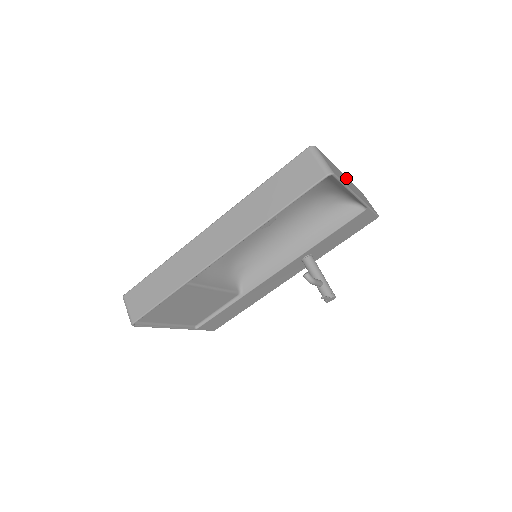
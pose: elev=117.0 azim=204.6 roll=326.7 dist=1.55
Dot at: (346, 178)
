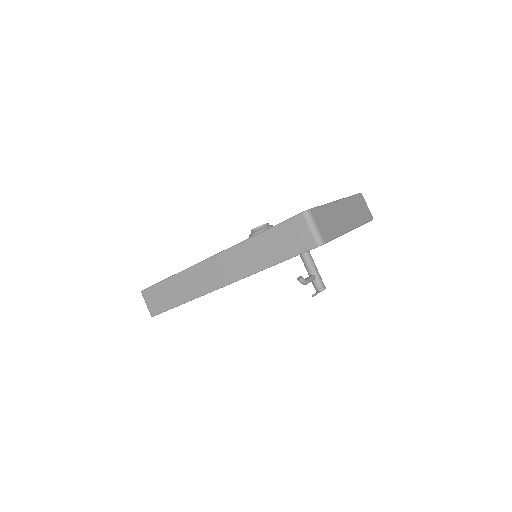
Dot at: (342, 205)
